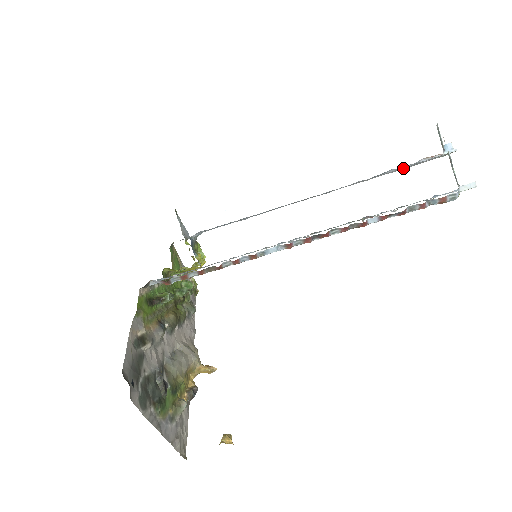
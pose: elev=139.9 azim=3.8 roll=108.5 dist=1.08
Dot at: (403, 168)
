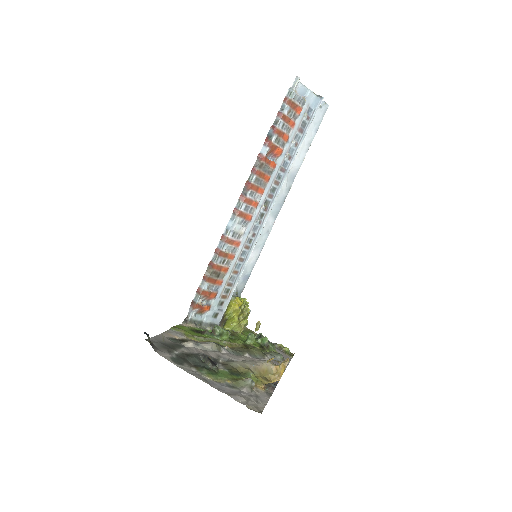
Dot at: (306, 134)
